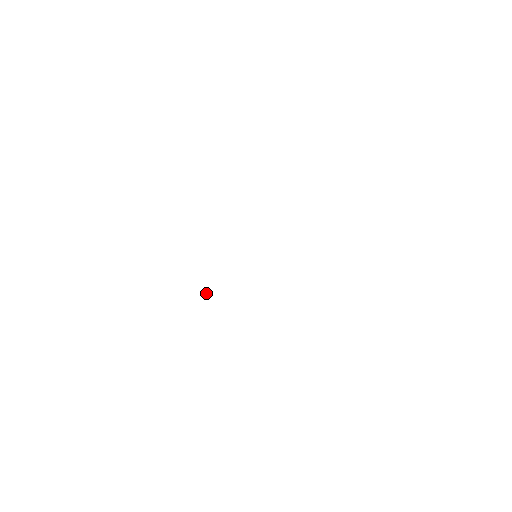
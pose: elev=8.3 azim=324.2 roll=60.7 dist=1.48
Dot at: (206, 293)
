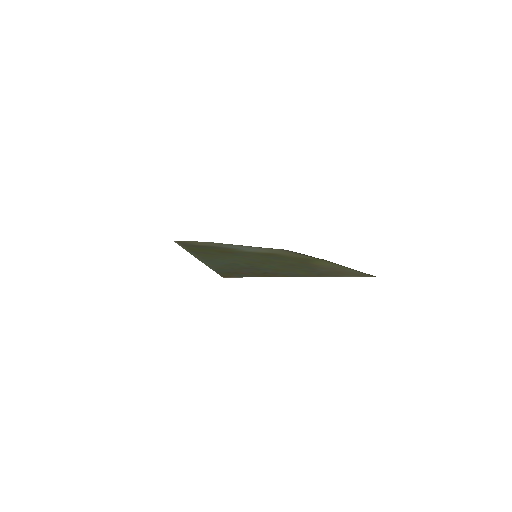
Dot at: occluded
